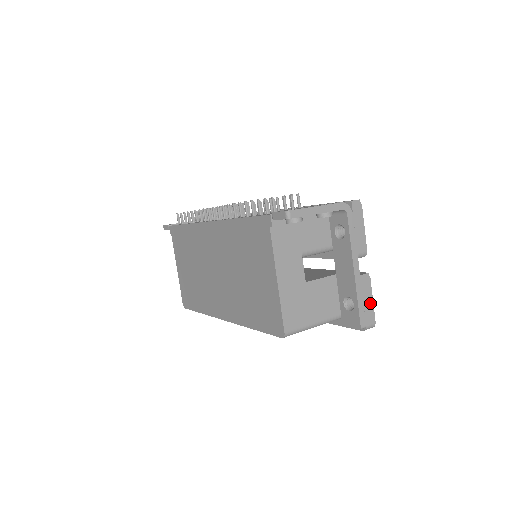
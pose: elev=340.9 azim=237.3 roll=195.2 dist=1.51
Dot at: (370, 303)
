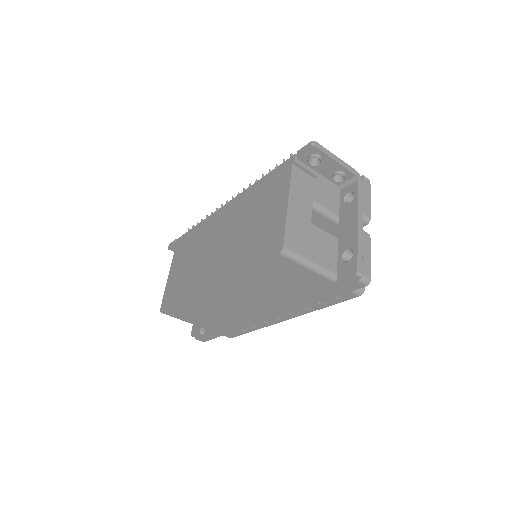
Dot at: (368, 259)
